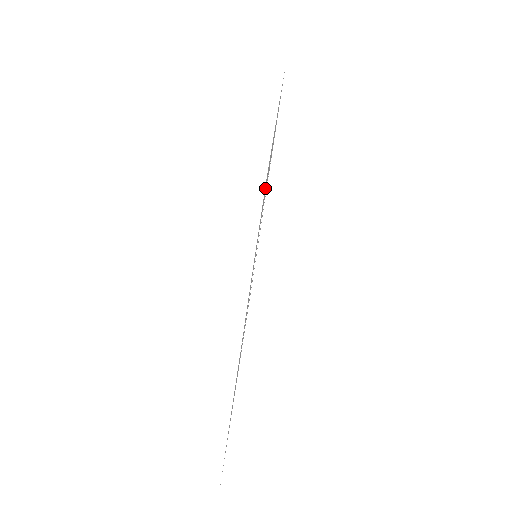
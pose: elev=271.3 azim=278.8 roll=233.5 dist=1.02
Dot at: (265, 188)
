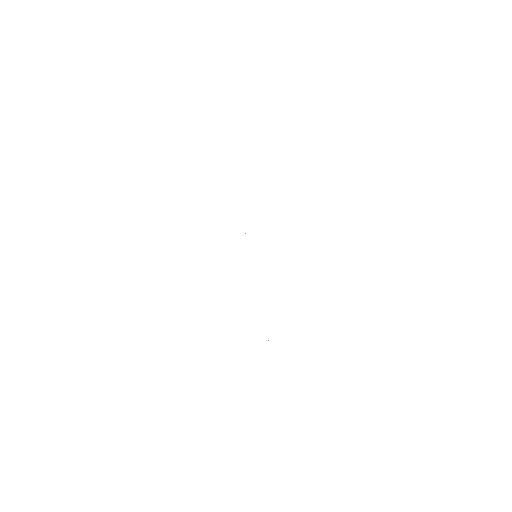
Dot at: occluded
